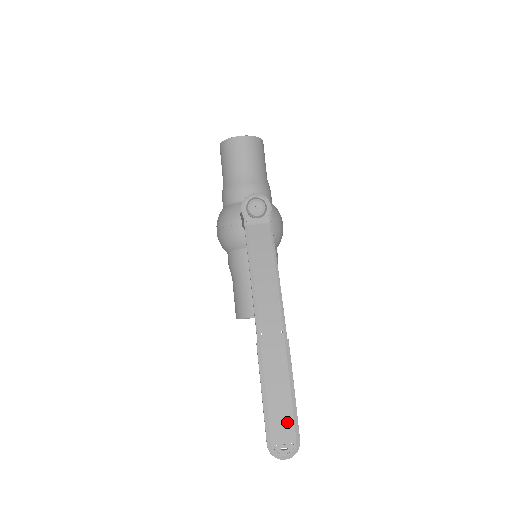
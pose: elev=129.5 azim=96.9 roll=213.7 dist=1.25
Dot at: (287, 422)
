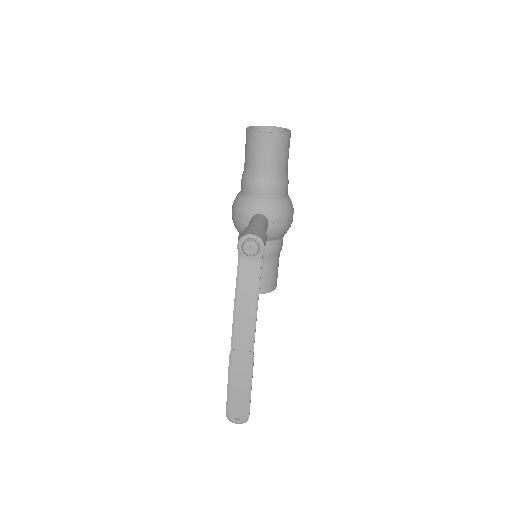
Dot at: (242, 406)
